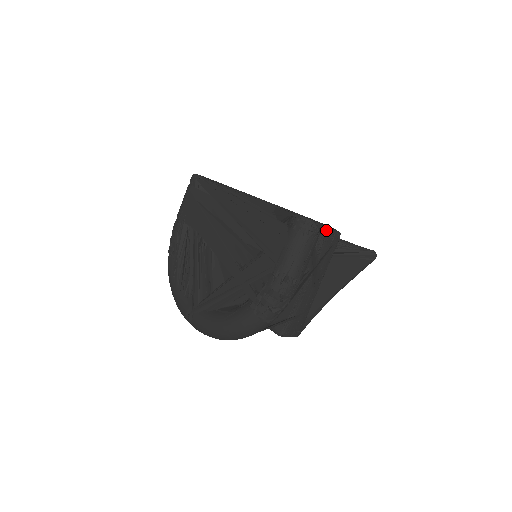
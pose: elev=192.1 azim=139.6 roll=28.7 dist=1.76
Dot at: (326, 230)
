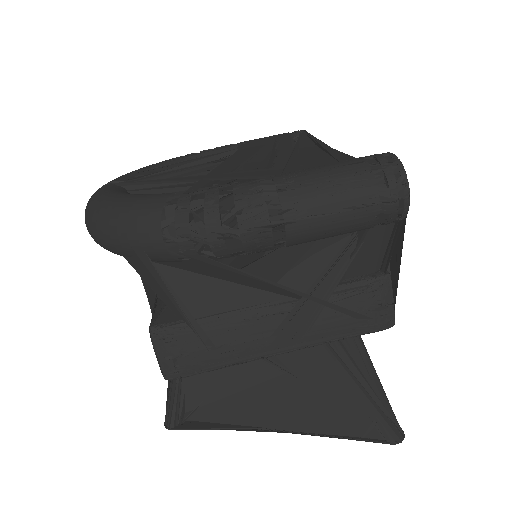
Dot at: (387, 278)
